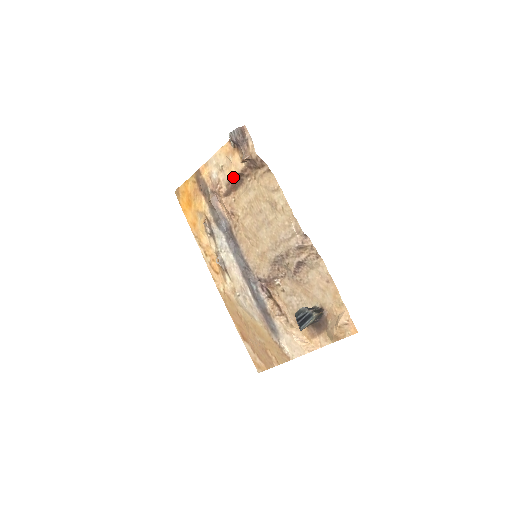
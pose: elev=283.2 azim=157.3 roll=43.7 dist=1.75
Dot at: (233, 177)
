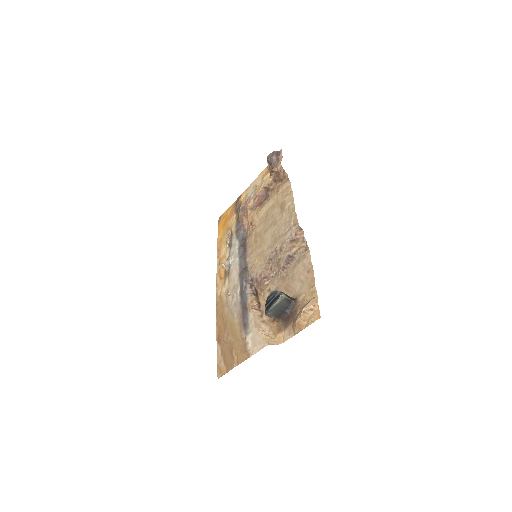
Dot at: (260, 191)
